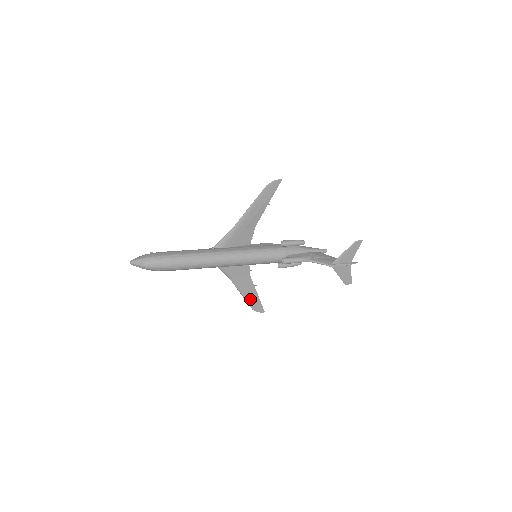
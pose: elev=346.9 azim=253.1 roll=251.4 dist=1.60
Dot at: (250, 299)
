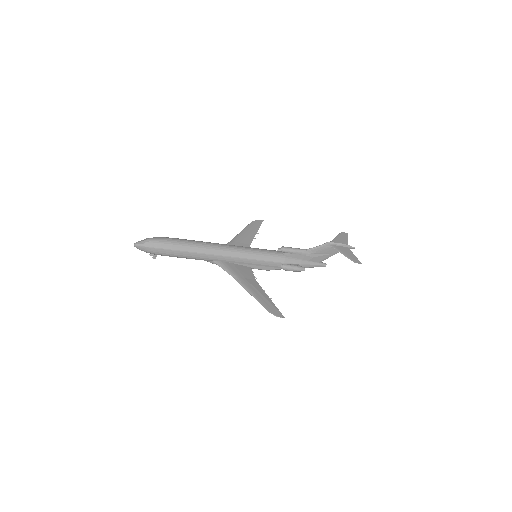
Dot at: (262, 300)
